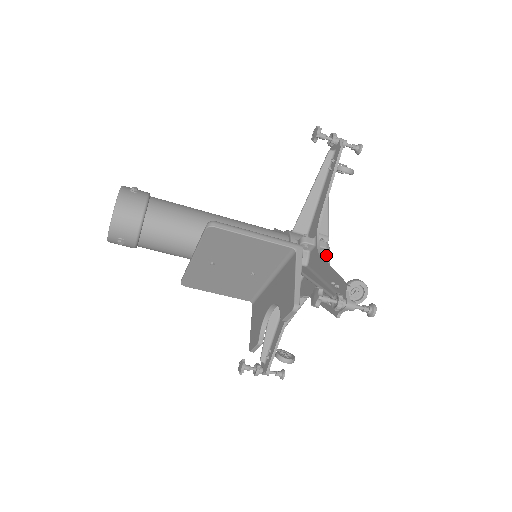
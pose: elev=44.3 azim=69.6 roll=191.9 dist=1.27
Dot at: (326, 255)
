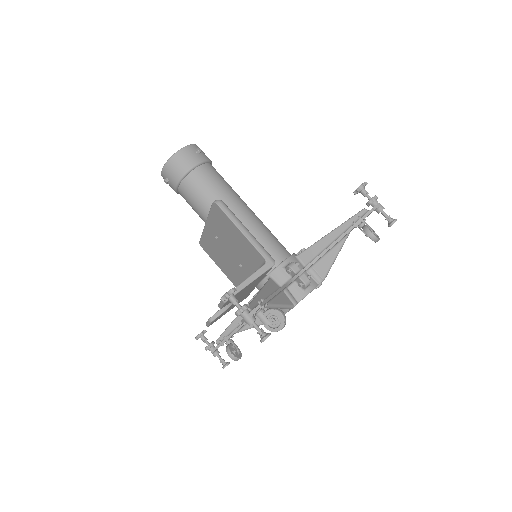
Dot at: (305, 291)
